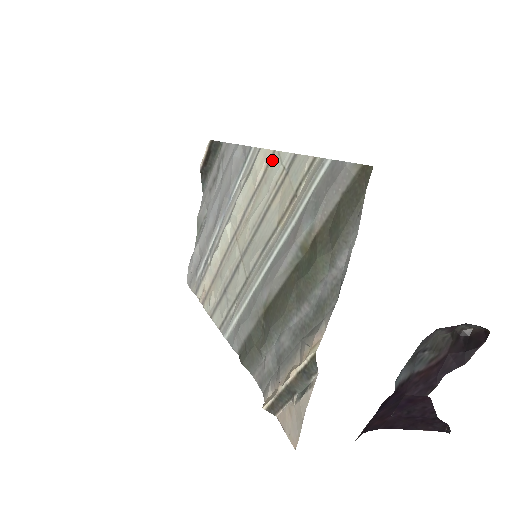
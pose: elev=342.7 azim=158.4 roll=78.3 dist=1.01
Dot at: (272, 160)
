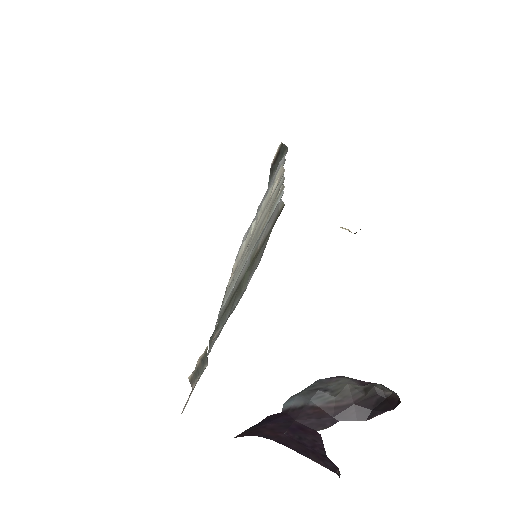
Dot at: (281, 177)
